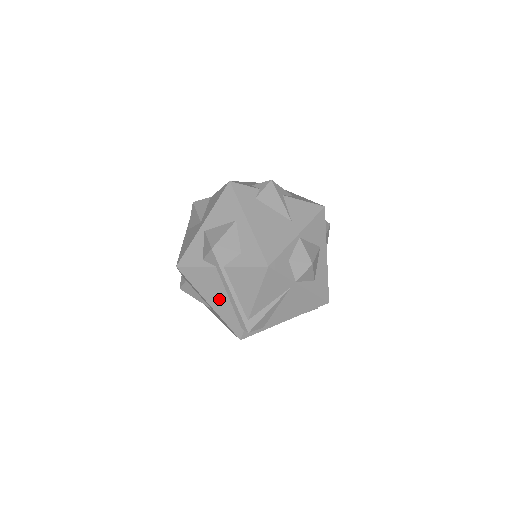
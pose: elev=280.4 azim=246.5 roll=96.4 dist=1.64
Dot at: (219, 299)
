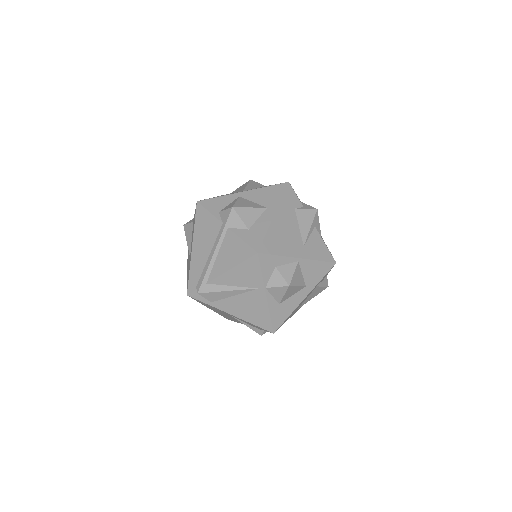
Dot at: (202, 250)
